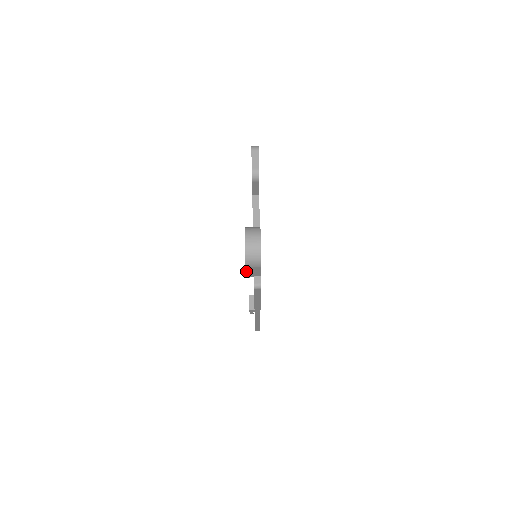
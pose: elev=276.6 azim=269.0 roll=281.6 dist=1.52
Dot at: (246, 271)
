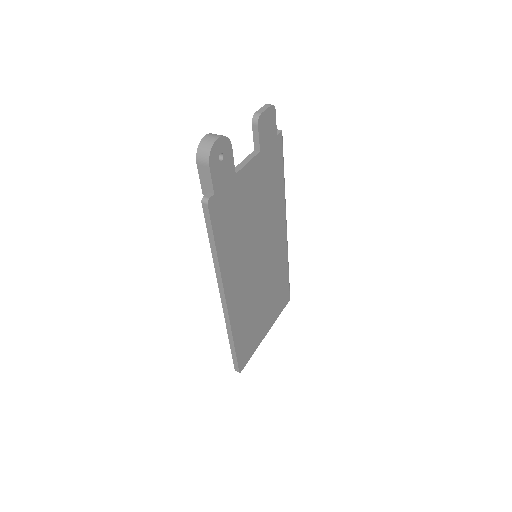
Dot at: (199, 175)
